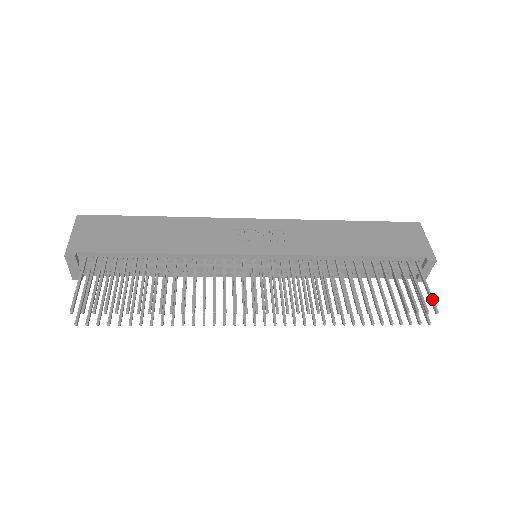
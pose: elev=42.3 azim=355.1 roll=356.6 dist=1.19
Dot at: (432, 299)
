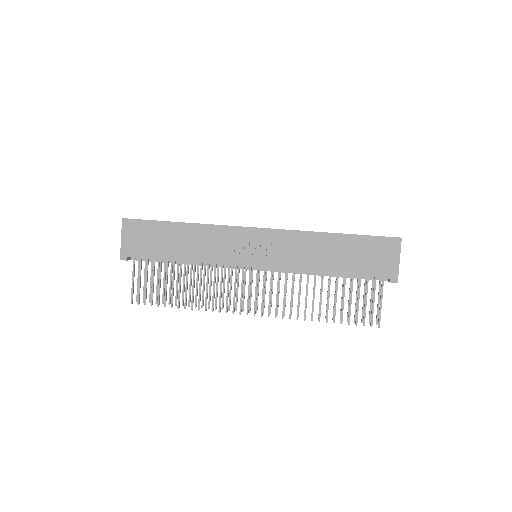
Dot at: (380, 315)
